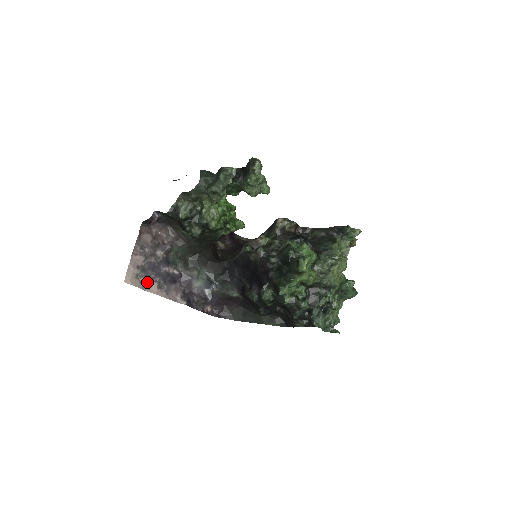
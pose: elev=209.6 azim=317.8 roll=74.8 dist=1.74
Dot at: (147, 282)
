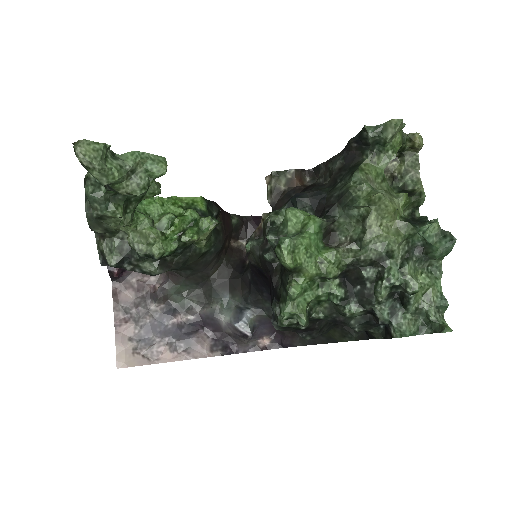
Dot at: (153, 351)
